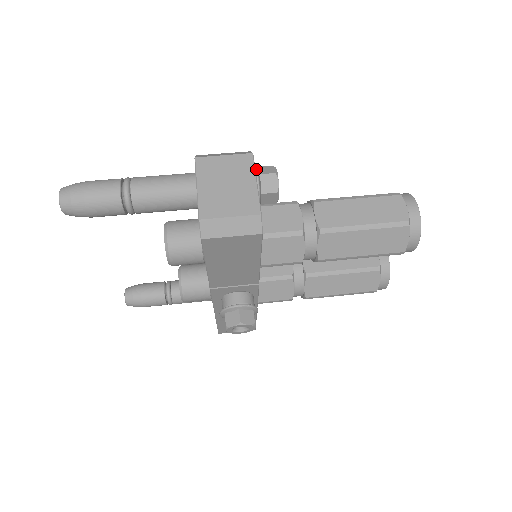
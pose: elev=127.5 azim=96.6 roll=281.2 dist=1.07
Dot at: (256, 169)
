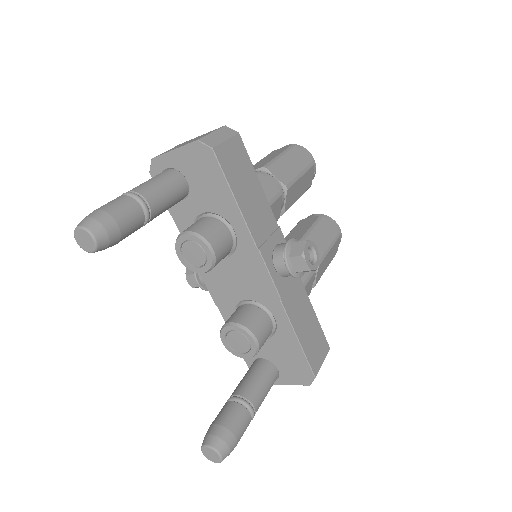
Dot at: occluded
